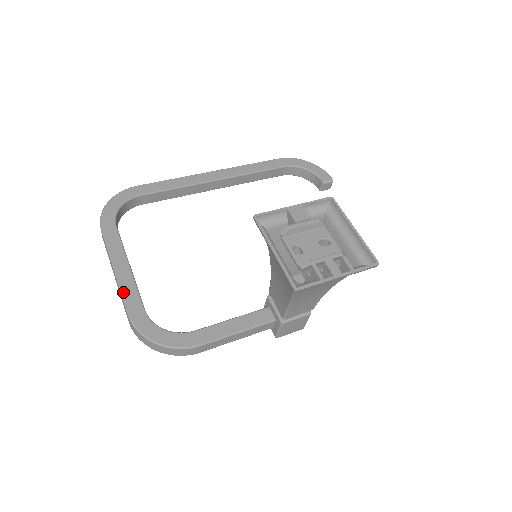
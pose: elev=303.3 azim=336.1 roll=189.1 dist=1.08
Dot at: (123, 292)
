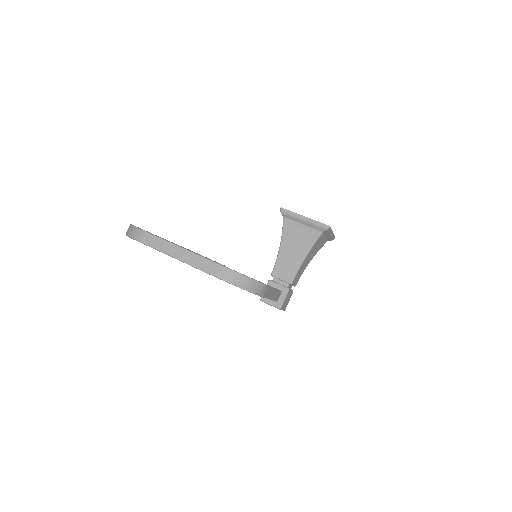
Dot at: (202, 256)
